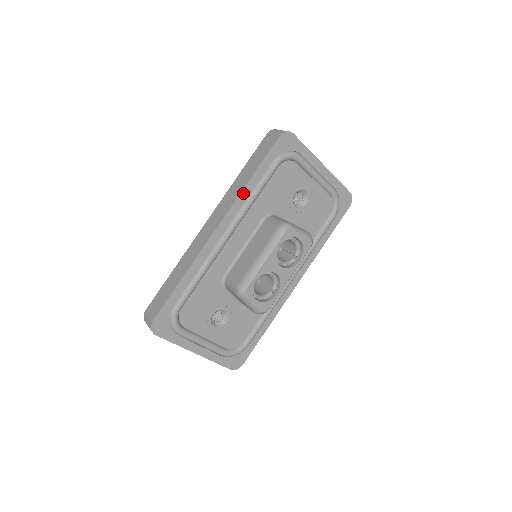
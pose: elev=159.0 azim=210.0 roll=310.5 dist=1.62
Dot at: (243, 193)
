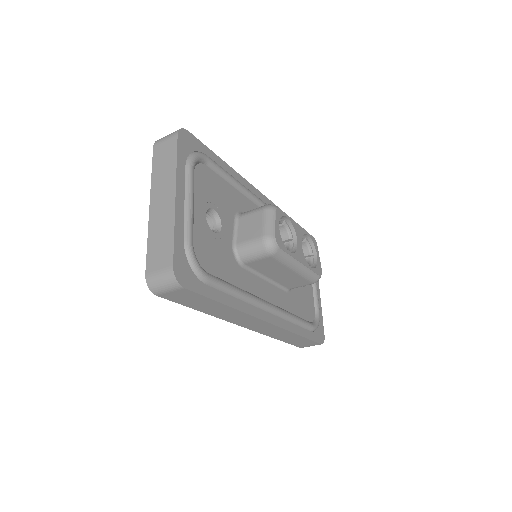
Dot at: occluded
